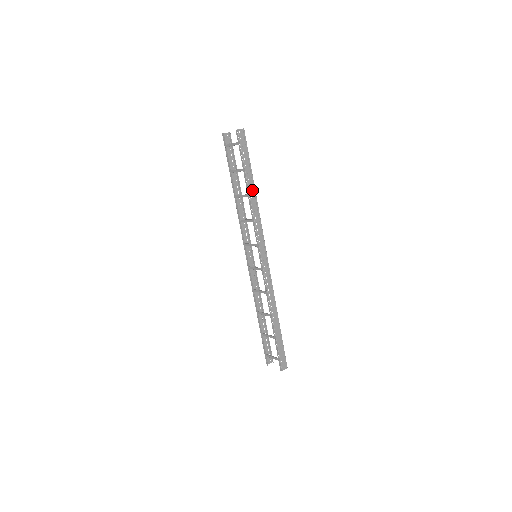
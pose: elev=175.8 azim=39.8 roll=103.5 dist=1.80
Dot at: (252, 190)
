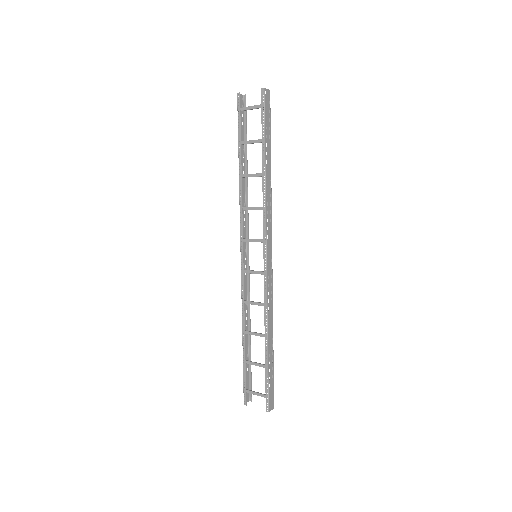
Dot at: (268, 169)
